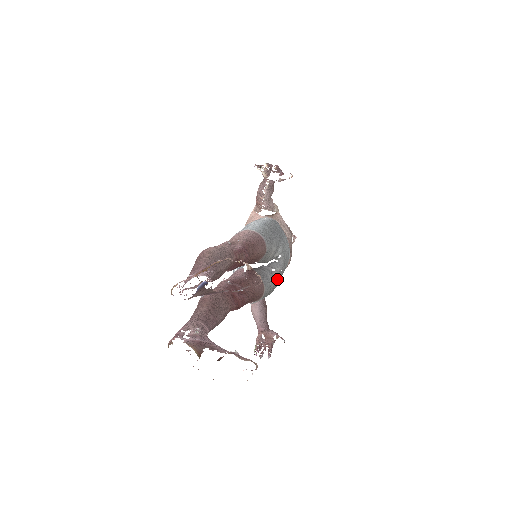
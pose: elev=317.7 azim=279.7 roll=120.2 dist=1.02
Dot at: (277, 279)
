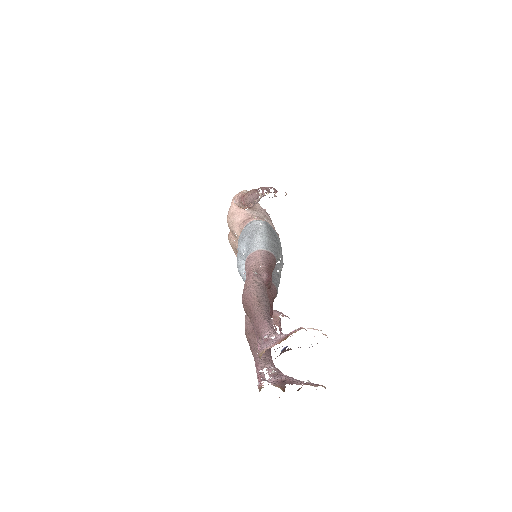
Dot at: (280, 275)
